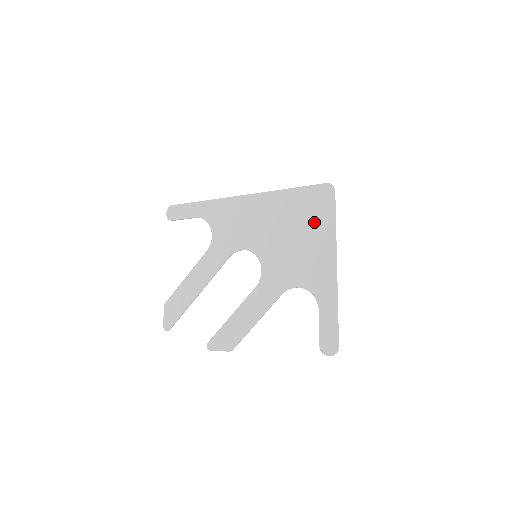
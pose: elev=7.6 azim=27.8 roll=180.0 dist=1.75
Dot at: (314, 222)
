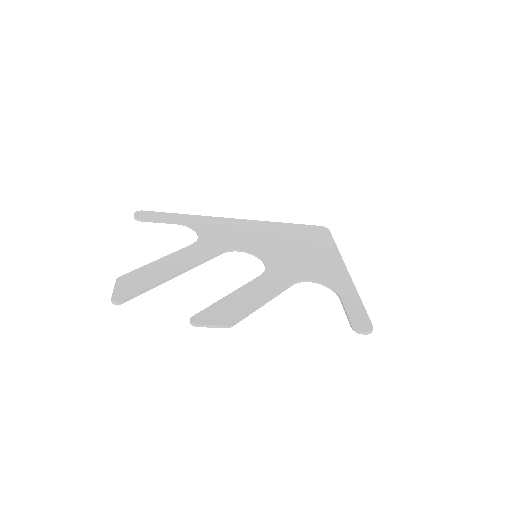
Dot at: (316, 243)
